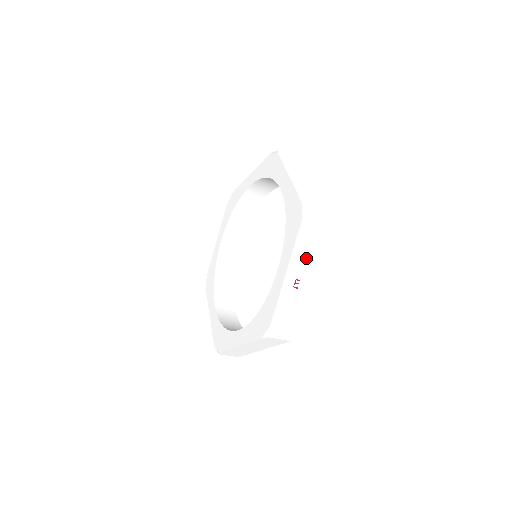
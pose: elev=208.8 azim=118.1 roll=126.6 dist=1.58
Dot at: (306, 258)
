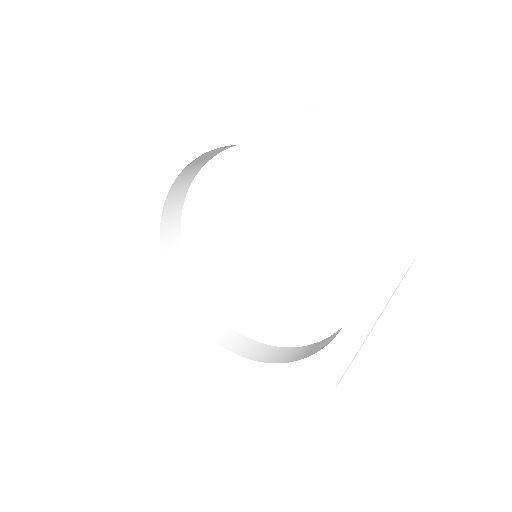
Dot at: occluded
